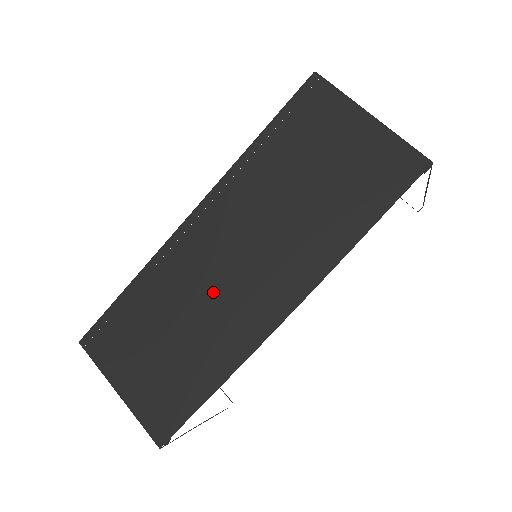
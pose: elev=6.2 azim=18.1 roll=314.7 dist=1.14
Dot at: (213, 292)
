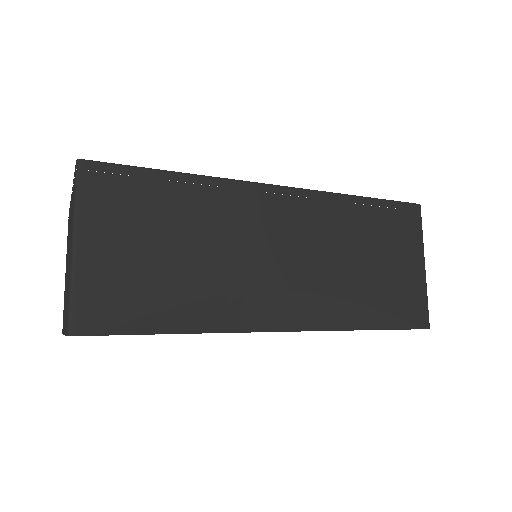
Dot at: (245, 258)
